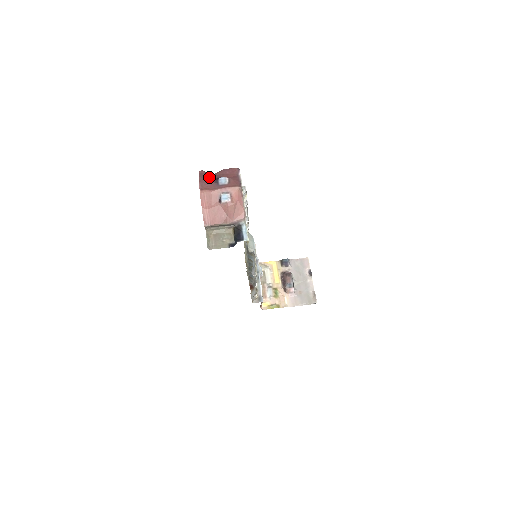
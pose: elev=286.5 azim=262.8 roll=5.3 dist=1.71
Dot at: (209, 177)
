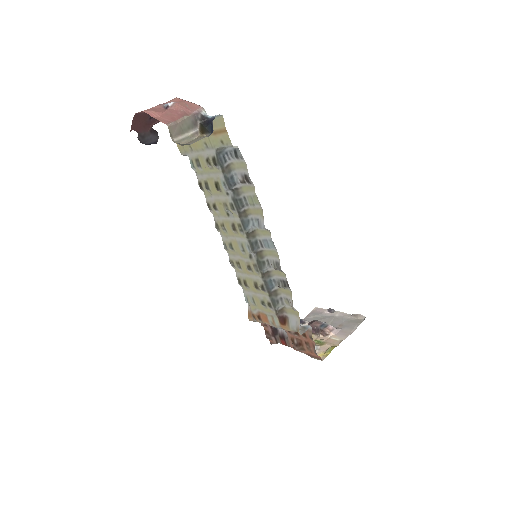
Dot at: (143, 119)
